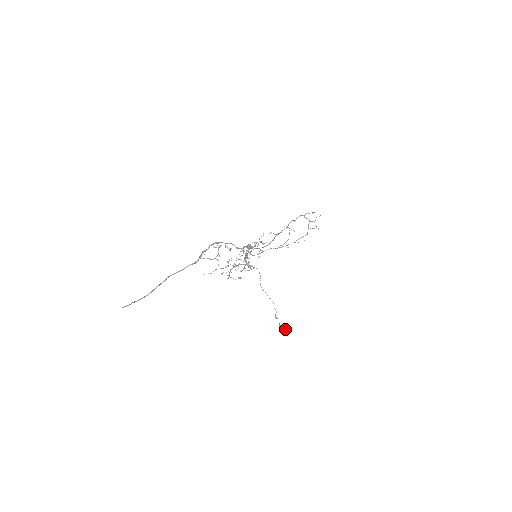
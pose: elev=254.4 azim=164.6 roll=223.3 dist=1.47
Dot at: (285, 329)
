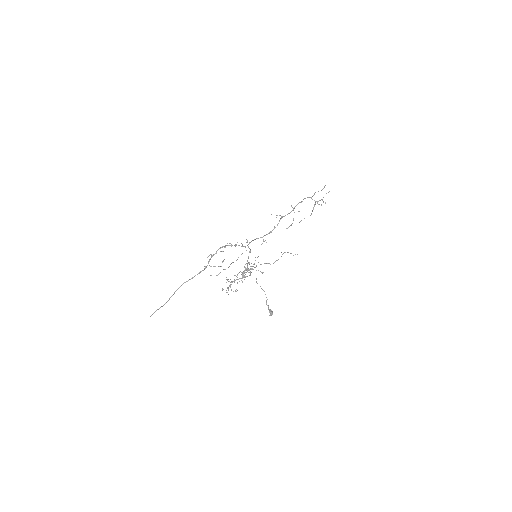
Dot at: (272, 313)
